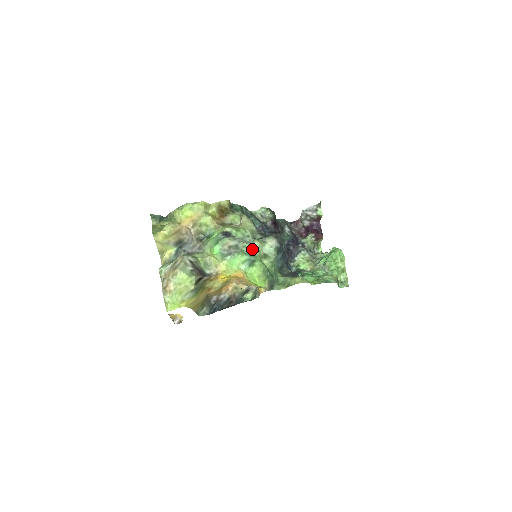
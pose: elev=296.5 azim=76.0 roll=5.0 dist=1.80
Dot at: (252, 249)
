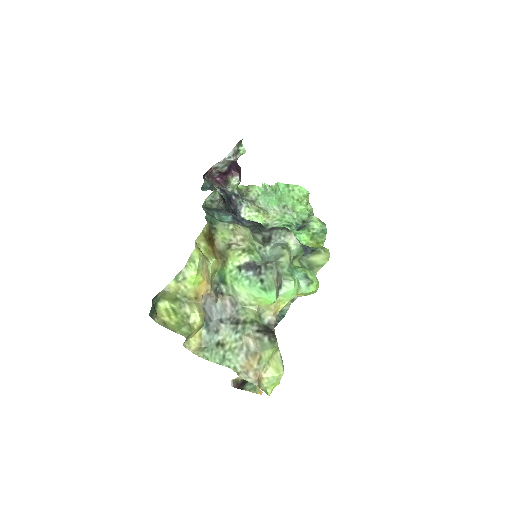
Dot at: (288, 263)
